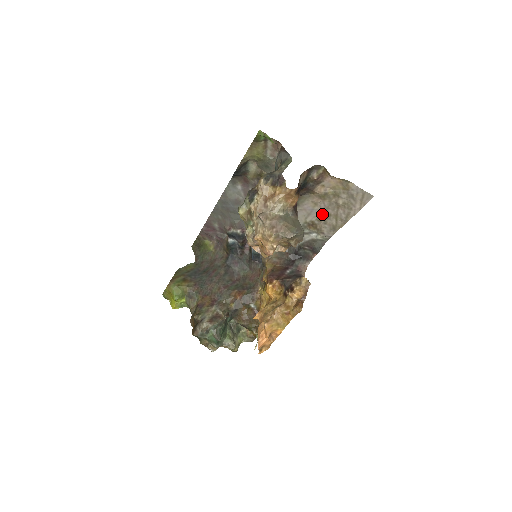
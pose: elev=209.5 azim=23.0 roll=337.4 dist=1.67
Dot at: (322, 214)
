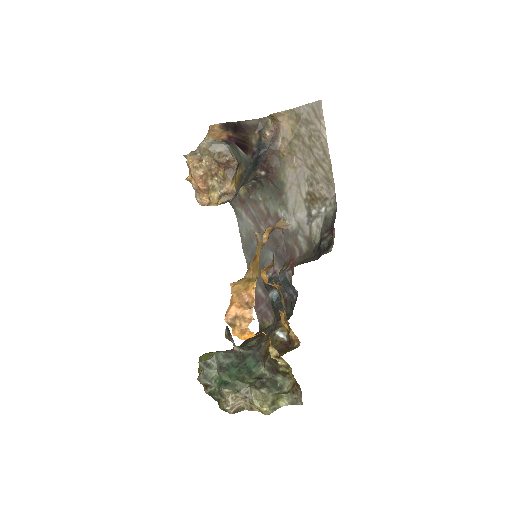
Dot at: (307, 173)
